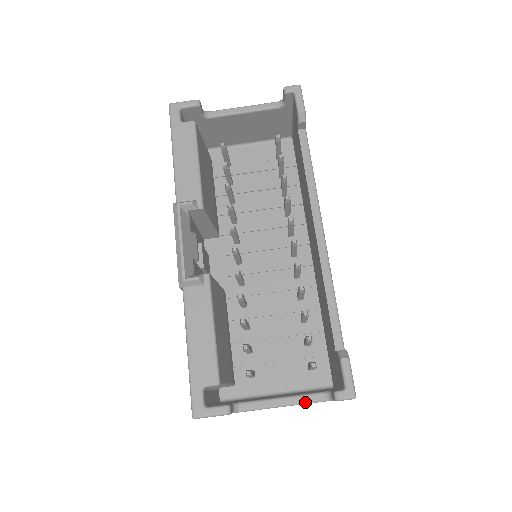
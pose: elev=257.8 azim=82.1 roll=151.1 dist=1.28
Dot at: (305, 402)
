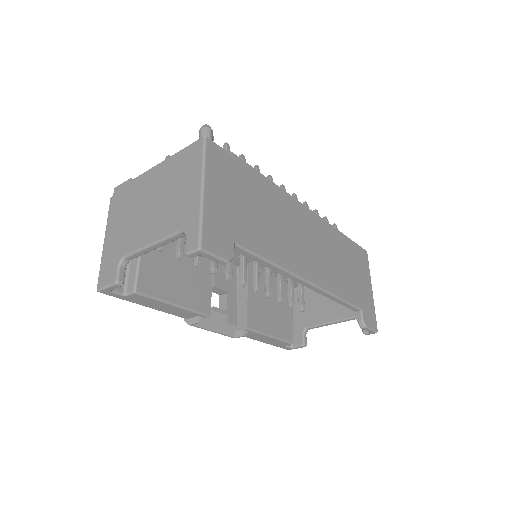
Dot at: occluded
